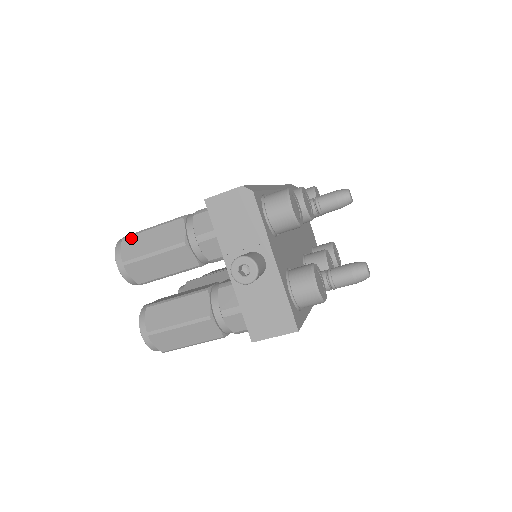
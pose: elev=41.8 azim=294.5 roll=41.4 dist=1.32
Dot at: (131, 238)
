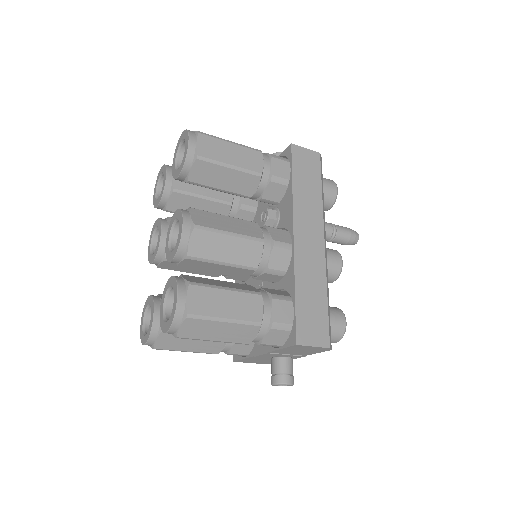
Dot at: (198, 321)
